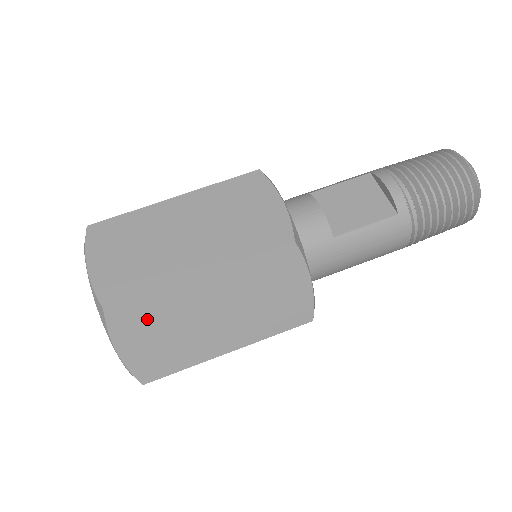
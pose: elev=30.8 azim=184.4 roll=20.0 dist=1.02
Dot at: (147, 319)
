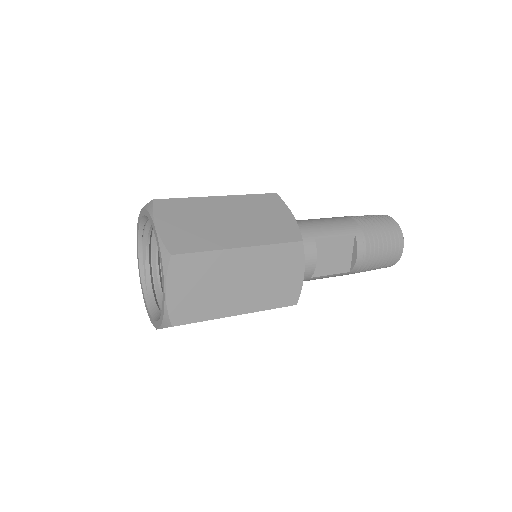
Dot at: occluded
